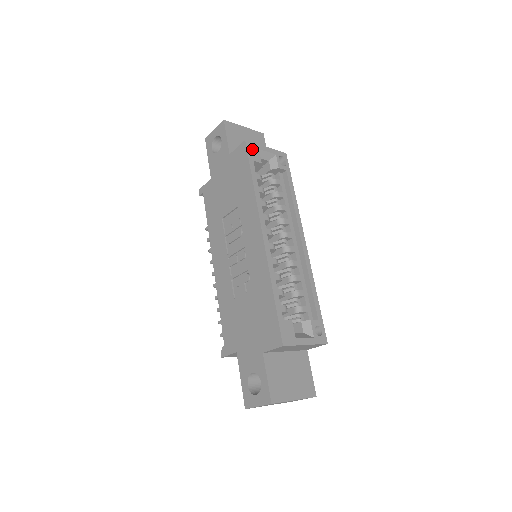
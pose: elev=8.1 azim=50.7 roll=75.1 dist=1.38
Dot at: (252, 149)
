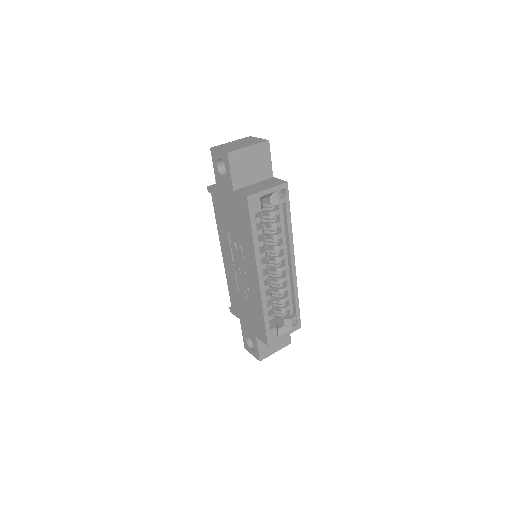
Dot at: (253, 202)
